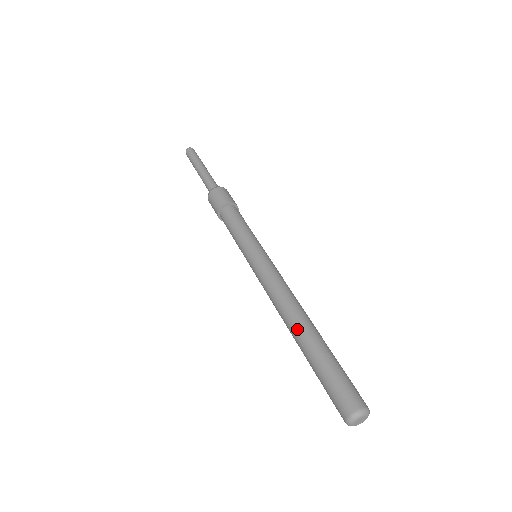
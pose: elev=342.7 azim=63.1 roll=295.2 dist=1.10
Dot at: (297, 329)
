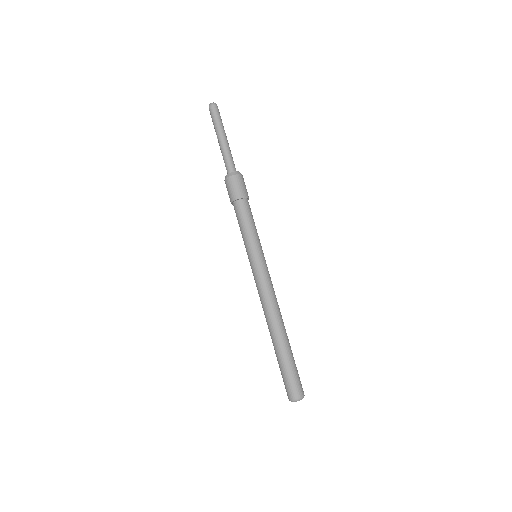
Dot at: (272, 334)
